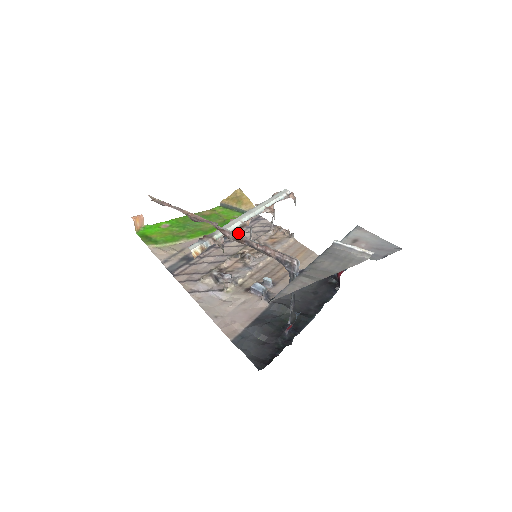
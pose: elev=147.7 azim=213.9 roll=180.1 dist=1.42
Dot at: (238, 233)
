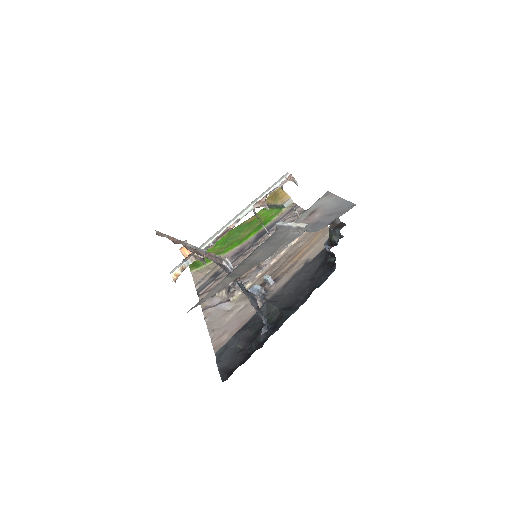
Dot at: occluded
